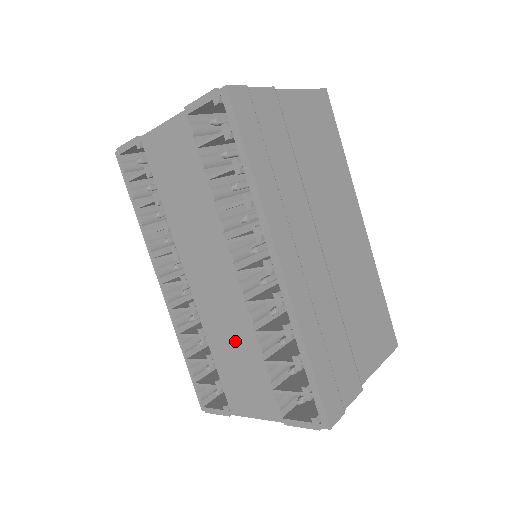
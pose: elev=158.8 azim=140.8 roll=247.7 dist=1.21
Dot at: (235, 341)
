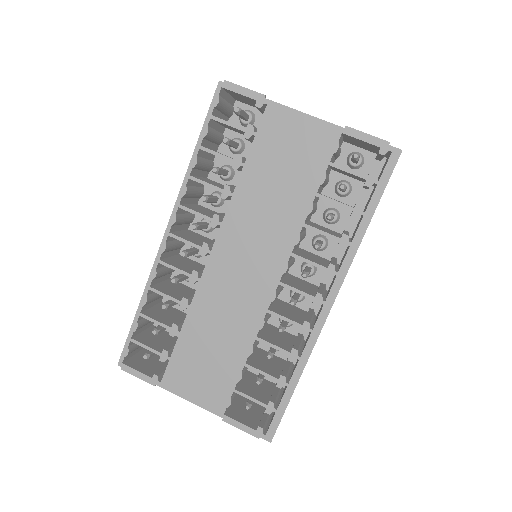
Dot at: (225, 332)
